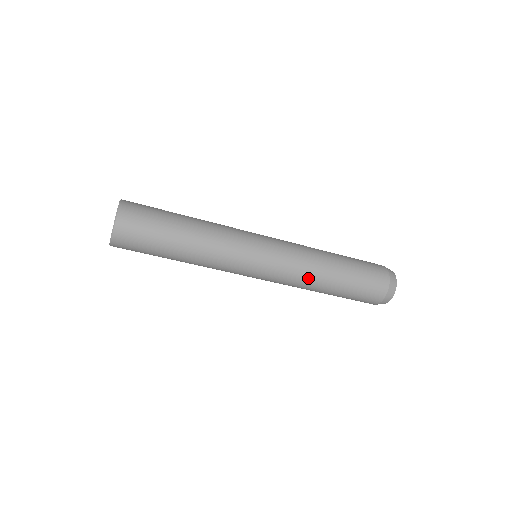
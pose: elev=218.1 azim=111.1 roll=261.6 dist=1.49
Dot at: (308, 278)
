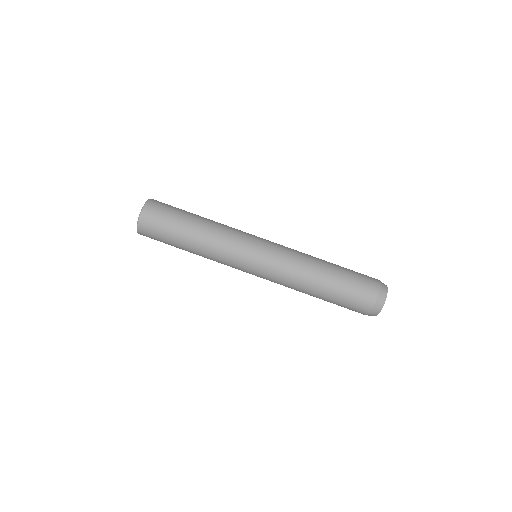
Dot at: (303, 261)
